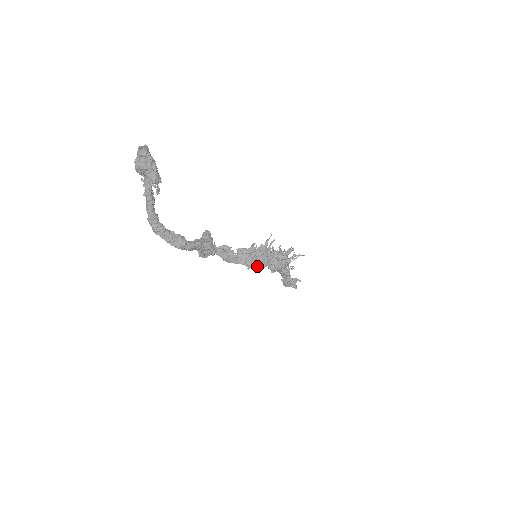
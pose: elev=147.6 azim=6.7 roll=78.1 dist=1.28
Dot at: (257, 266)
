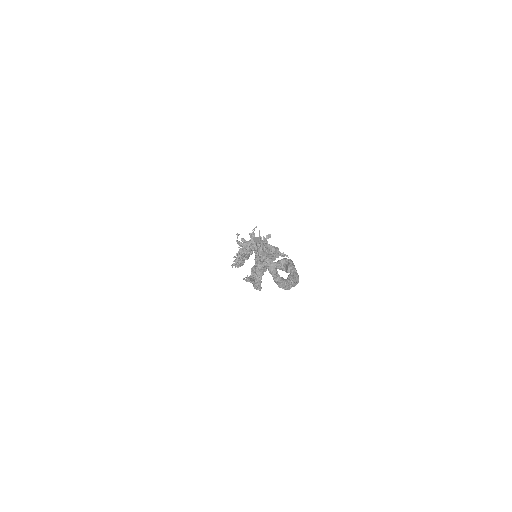
Dot at: occluded
